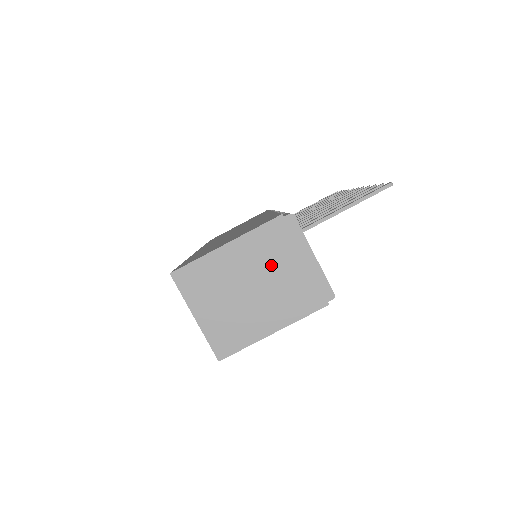
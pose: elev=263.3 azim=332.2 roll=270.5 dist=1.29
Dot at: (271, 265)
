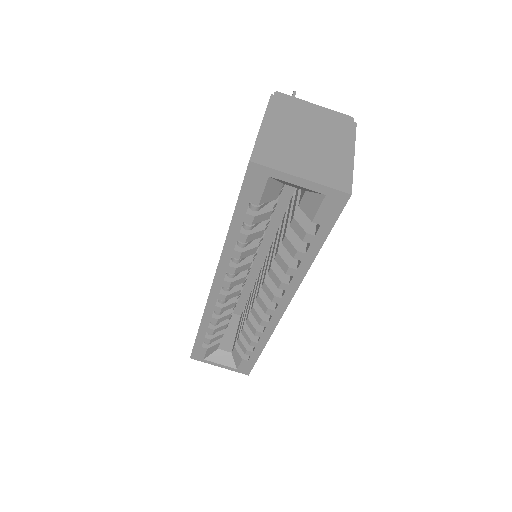
Dot at: (301, 121)
